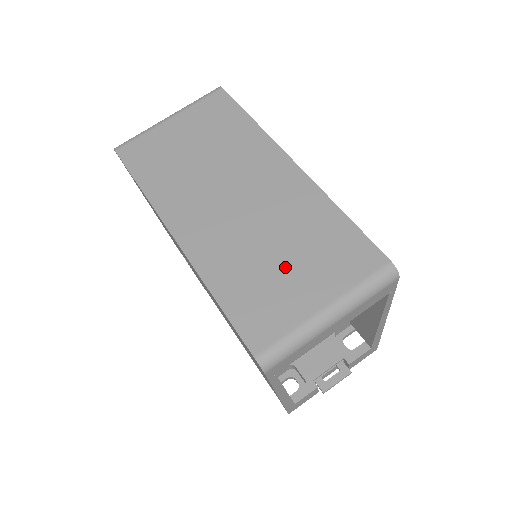
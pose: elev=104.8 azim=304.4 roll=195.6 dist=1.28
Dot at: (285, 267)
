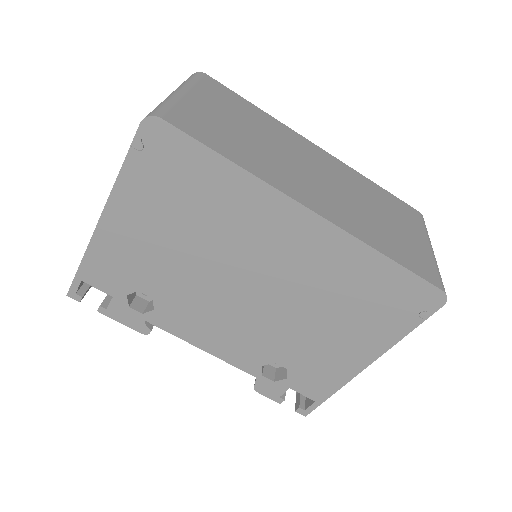
Dot at: (391, 224)
